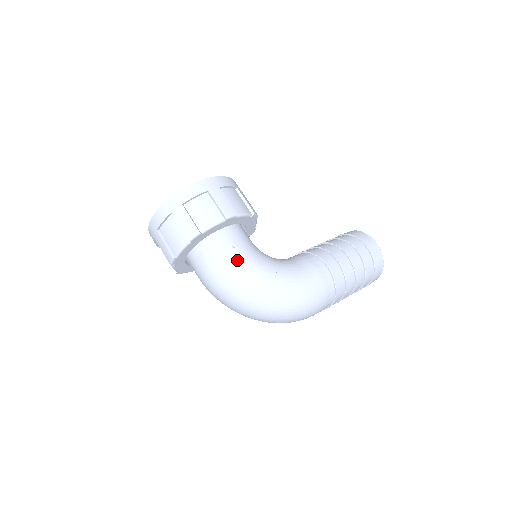
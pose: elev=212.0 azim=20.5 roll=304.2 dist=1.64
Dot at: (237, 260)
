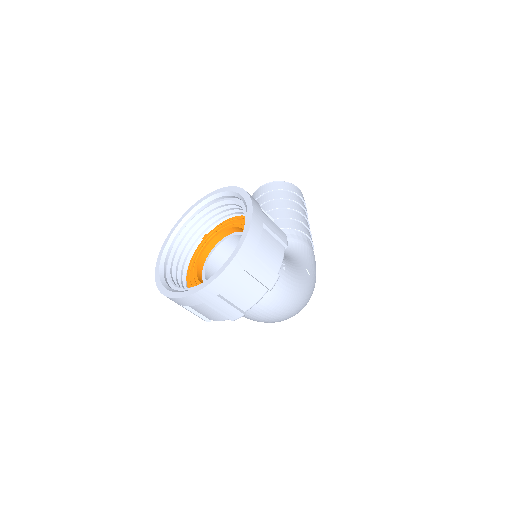
Dot at: (292, 280)
